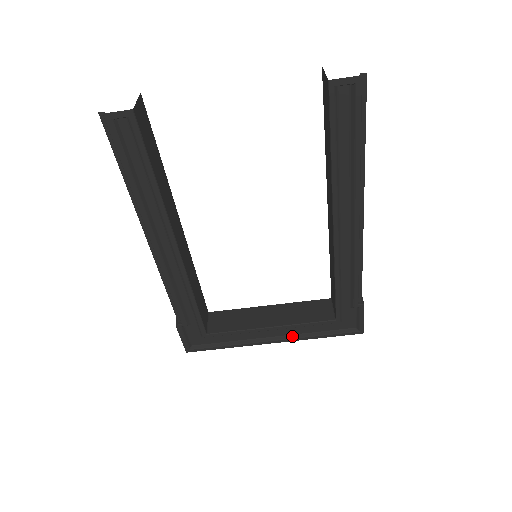
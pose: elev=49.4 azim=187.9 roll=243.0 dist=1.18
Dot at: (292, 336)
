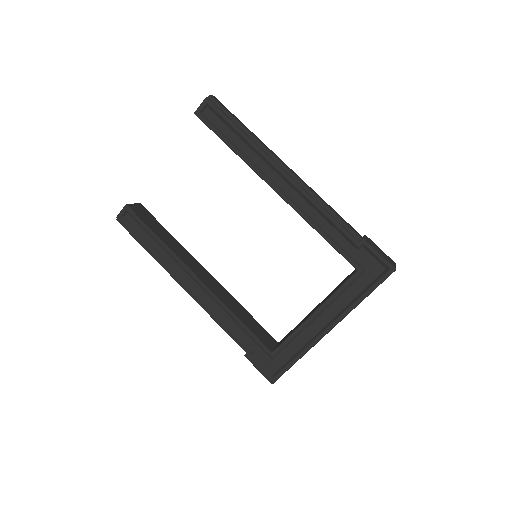
Dot at: (340, 313)
